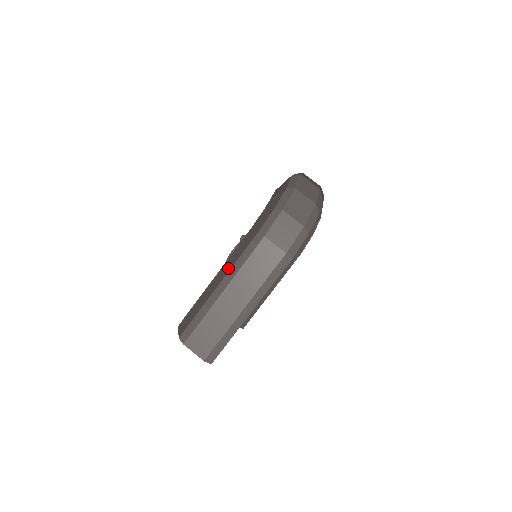
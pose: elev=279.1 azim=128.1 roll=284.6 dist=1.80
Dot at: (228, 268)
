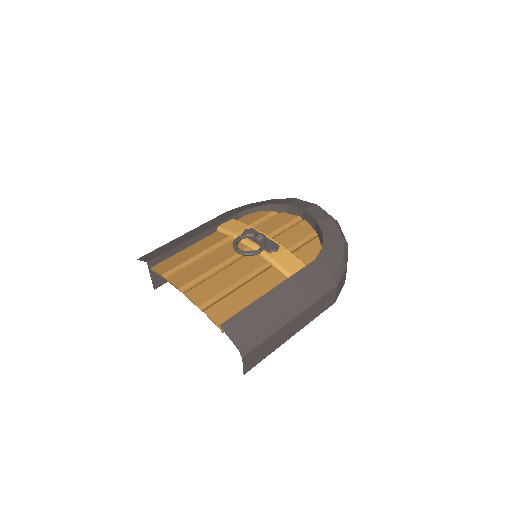
Dot at: (299, 296)
